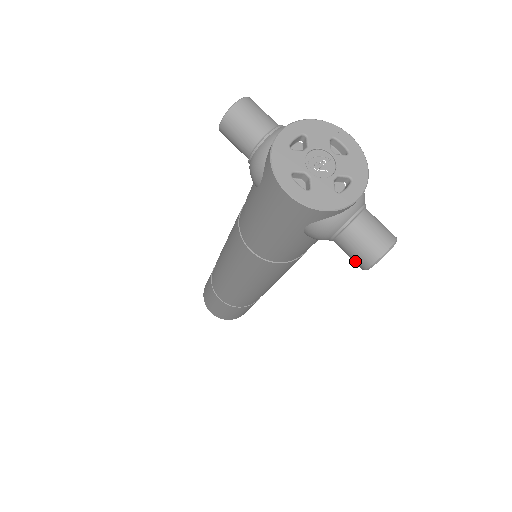
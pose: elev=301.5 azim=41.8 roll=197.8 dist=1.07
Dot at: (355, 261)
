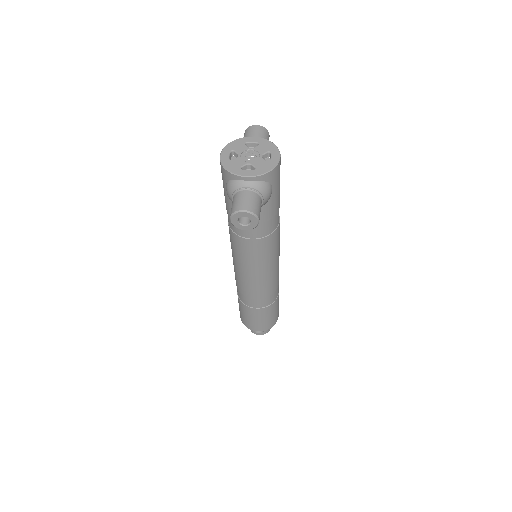
Dot at: occluded
